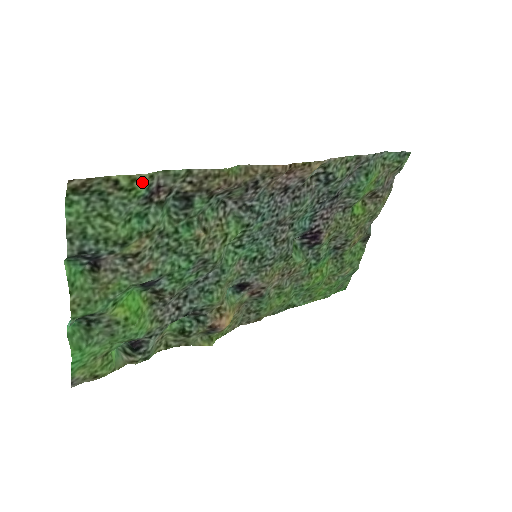
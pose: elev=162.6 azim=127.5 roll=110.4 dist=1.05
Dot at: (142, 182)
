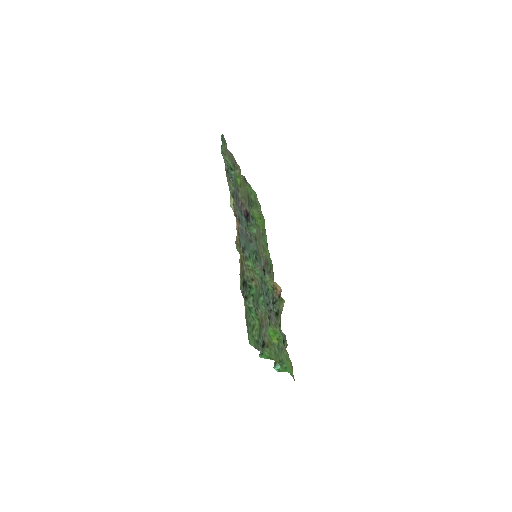
Dot at: (245, 303)
